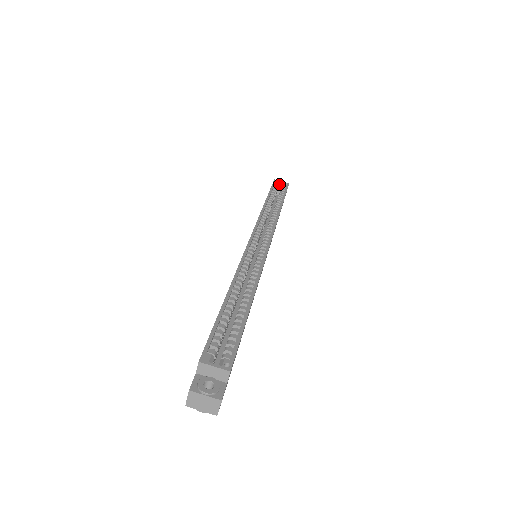
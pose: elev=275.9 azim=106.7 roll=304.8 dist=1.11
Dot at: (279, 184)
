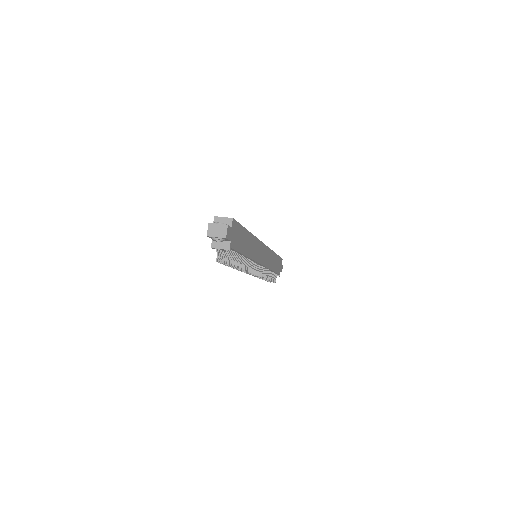
Dot at: occluded
